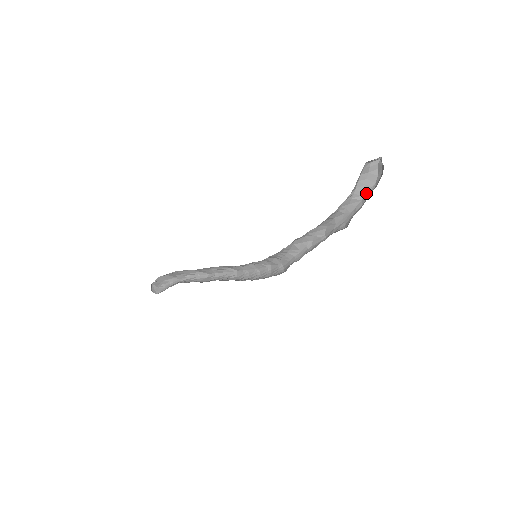
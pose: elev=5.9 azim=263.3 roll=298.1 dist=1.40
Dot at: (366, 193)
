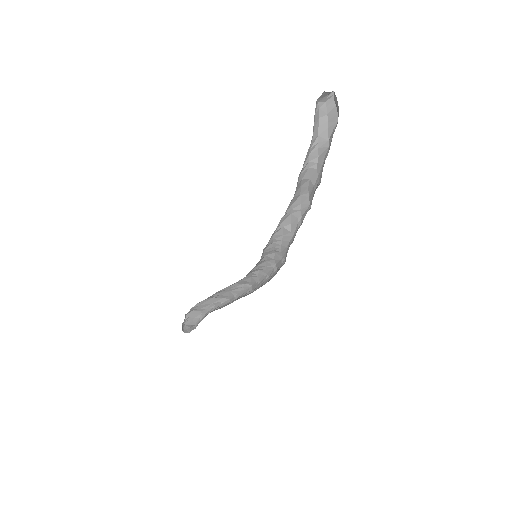
Dot at: (330, 136)
